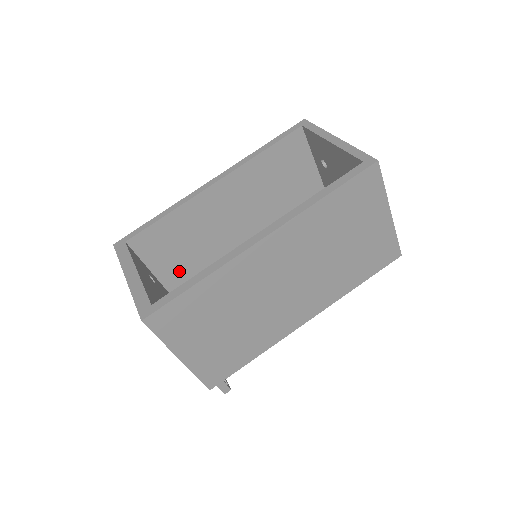
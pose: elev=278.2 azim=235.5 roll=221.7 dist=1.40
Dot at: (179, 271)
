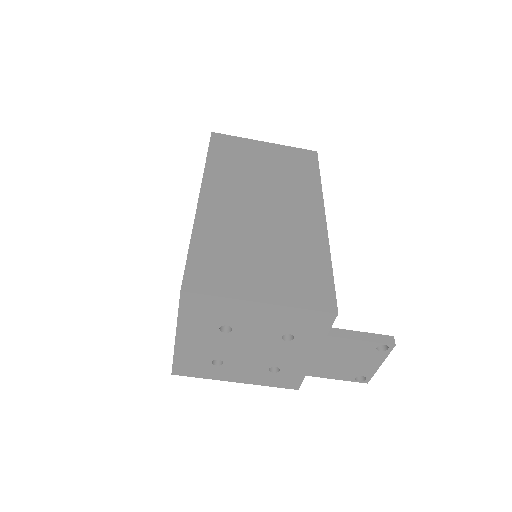
Dot at: occluded
